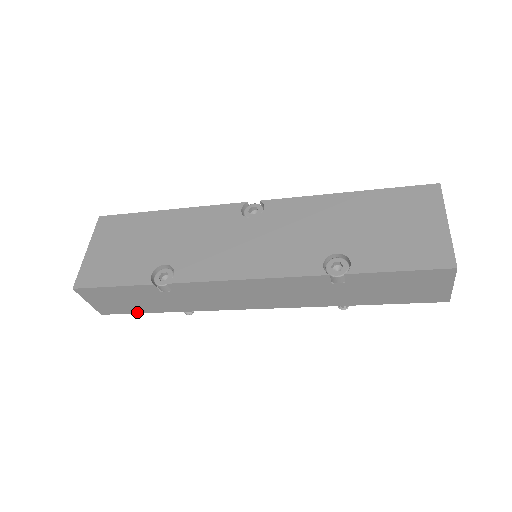
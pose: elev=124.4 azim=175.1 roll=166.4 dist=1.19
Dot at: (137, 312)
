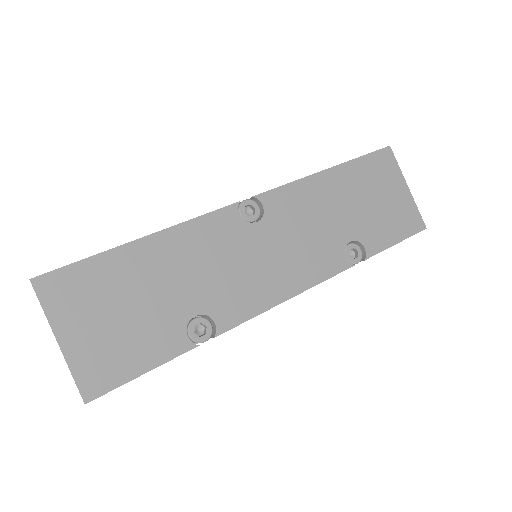
Dot at: occluded
